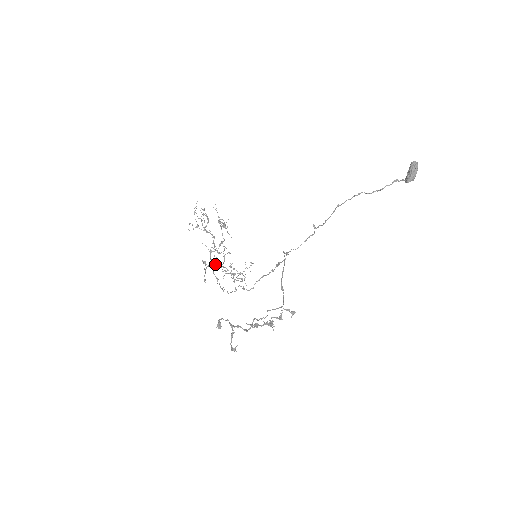
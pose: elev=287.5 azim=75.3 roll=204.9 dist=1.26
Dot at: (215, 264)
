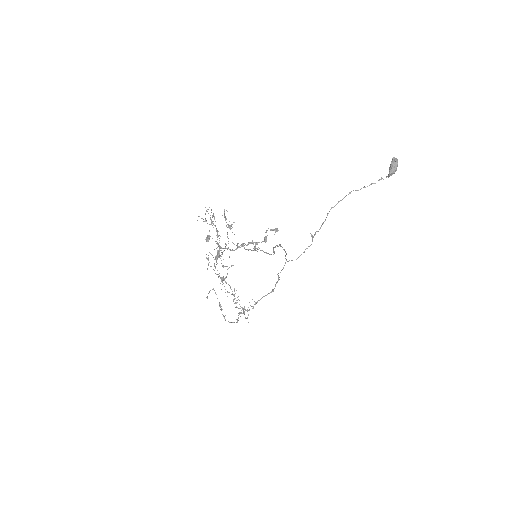
Dot at: occluded
